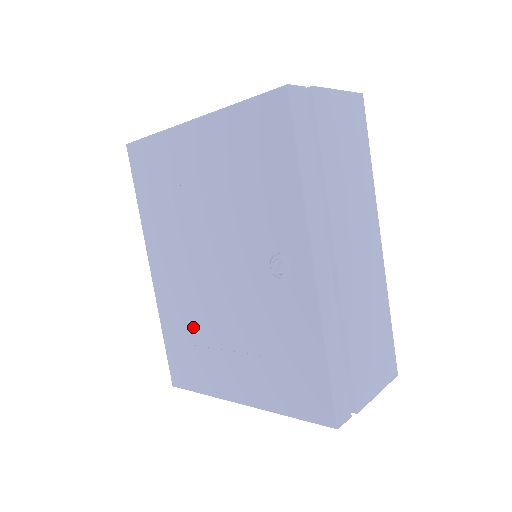
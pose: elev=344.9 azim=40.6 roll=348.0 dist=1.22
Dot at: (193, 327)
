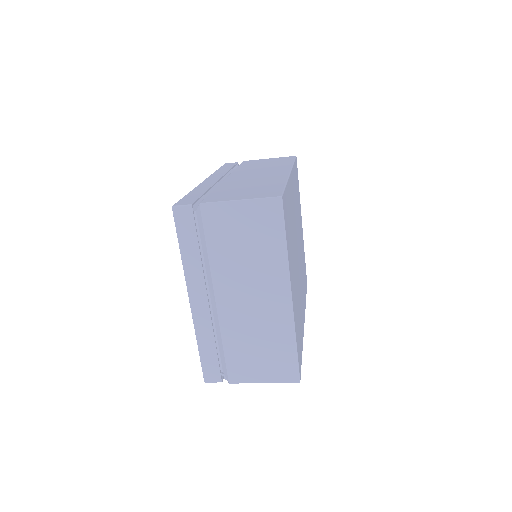
Dot at: occluded
